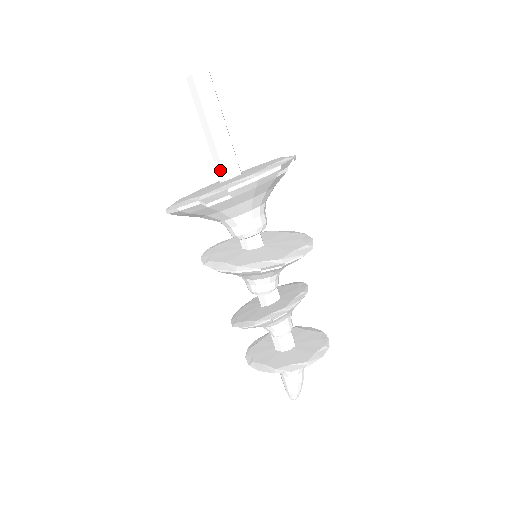
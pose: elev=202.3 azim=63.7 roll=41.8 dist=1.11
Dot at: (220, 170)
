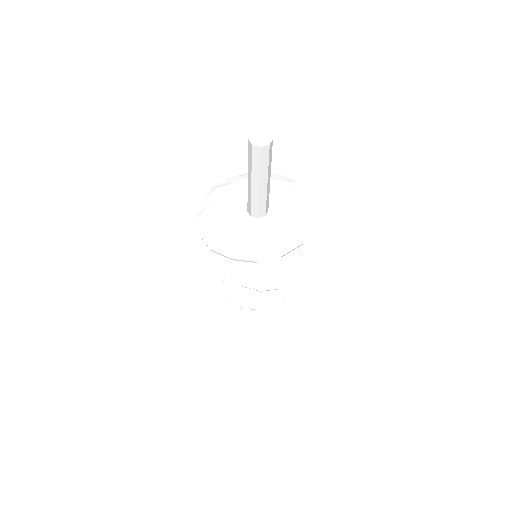
Dot at: (255, 211)
